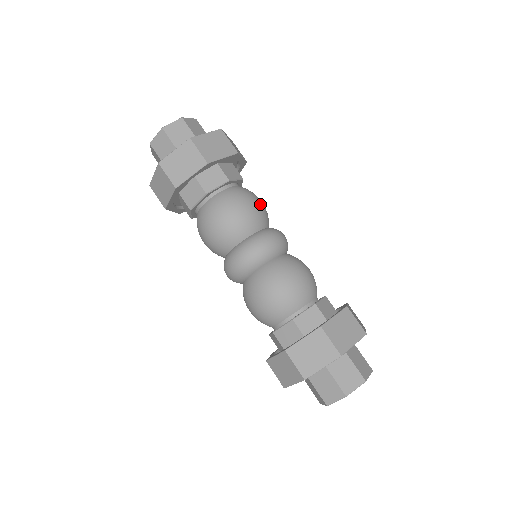
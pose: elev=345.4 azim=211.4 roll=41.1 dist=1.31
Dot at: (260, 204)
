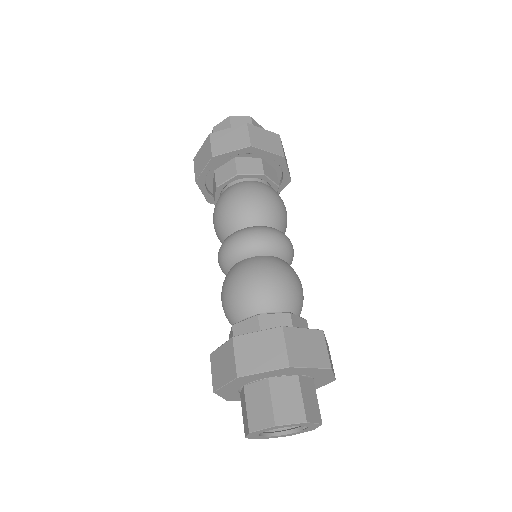
Dot at: (260, 200)
